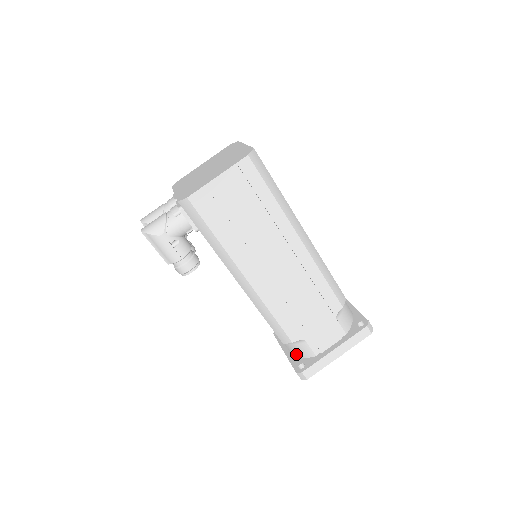
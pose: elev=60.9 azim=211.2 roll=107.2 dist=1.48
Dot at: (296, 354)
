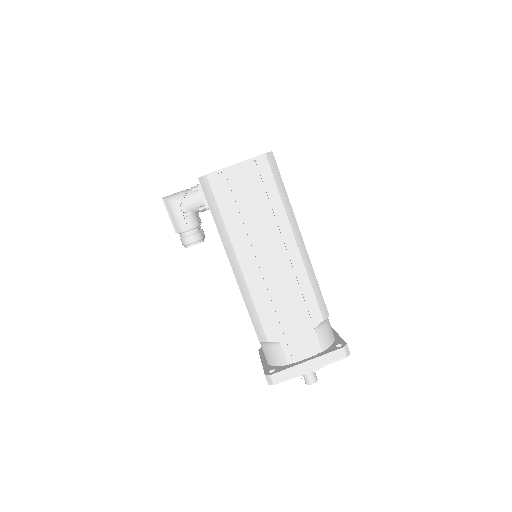
Dot at: (271, 361)
